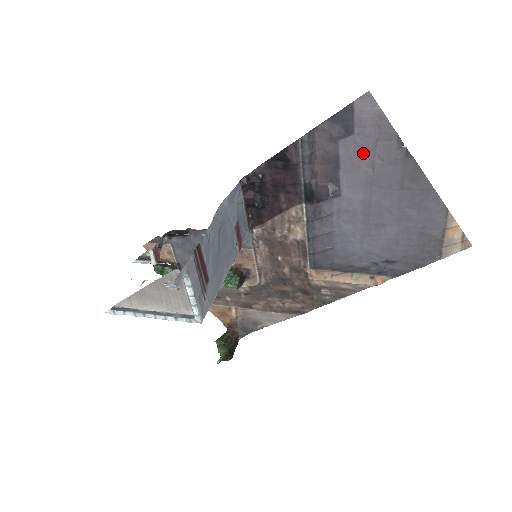
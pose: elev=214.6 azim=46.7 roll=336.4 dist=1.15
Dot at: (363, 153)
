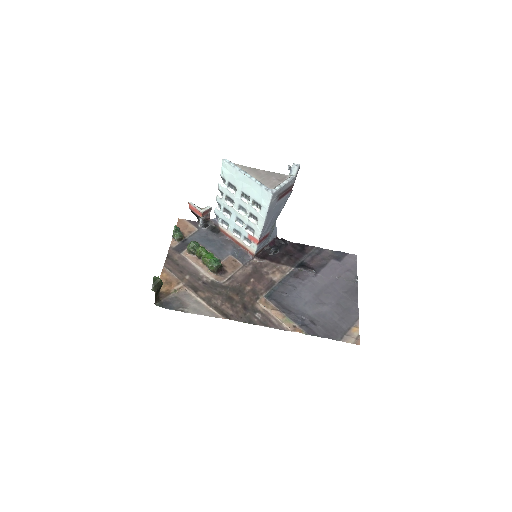
Dot at: (338, 270)
